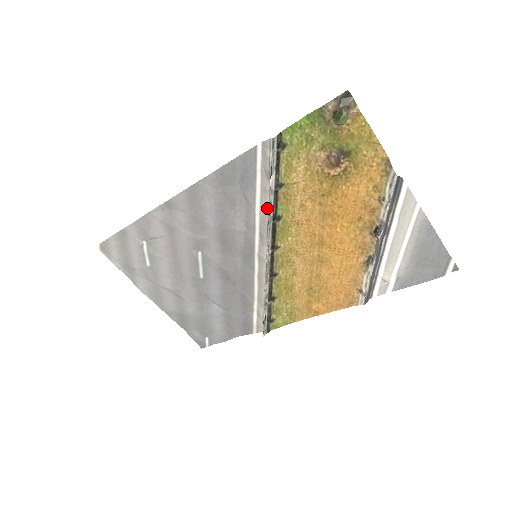
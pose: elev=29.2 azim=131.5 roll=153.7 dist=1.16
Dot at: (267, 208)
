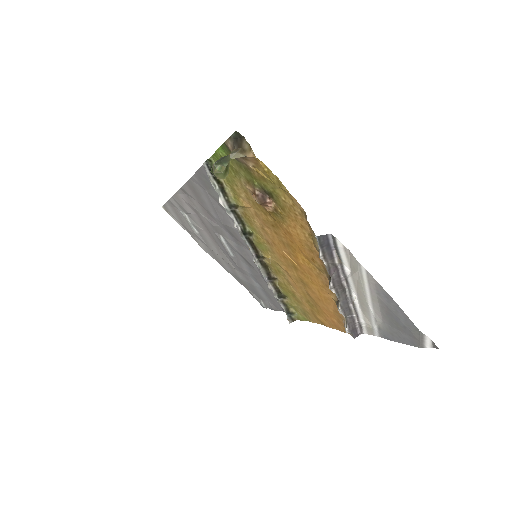
Dot at: occluded
